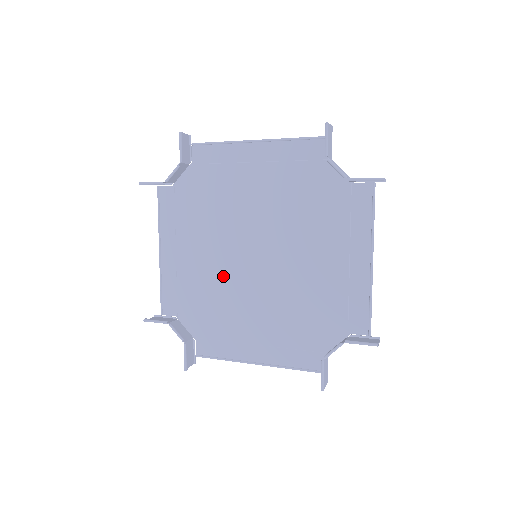
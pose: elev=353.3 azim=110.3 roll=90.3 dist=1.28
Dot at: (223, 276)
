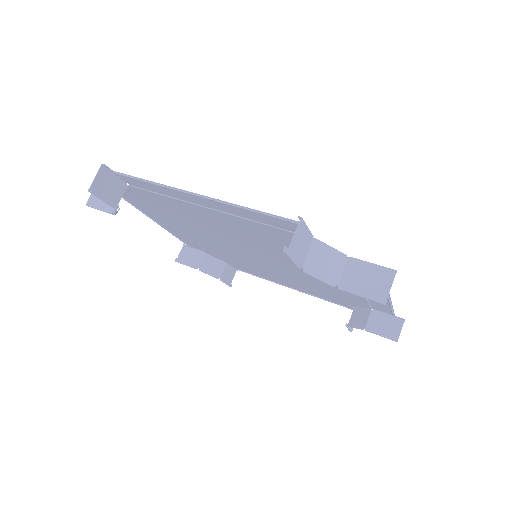
Dot at: (230, 251)
